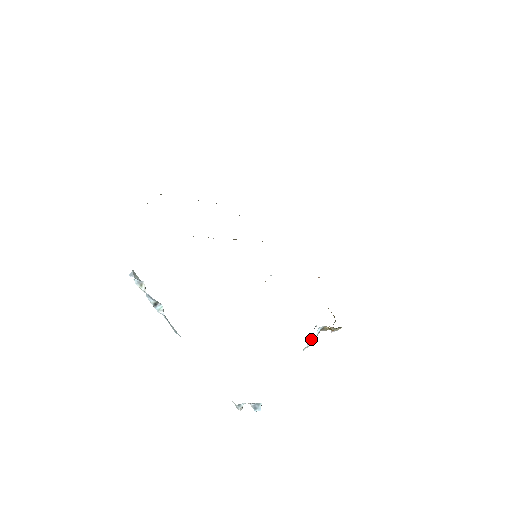
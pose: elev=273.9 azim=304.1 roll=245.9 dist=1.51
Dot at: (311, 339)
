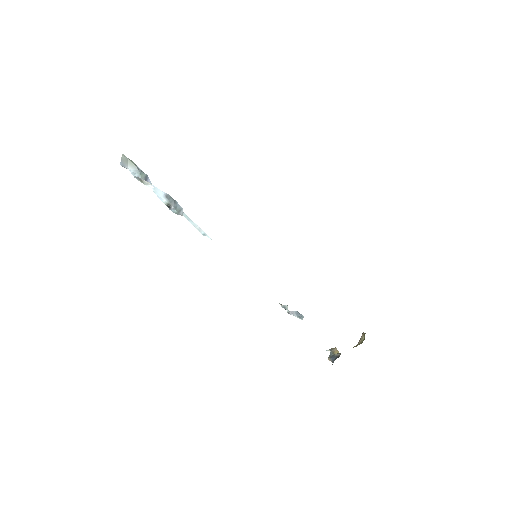
Dot at: occluded
